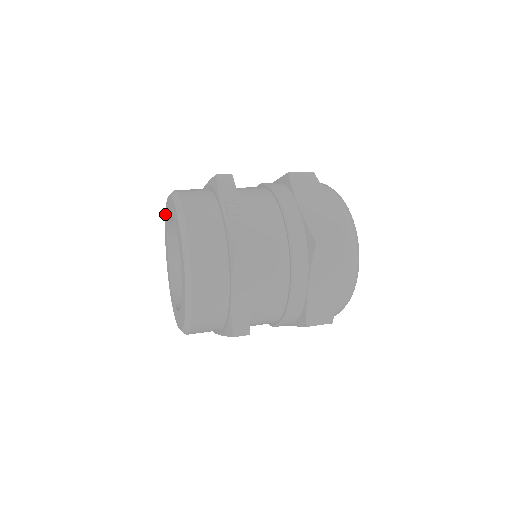
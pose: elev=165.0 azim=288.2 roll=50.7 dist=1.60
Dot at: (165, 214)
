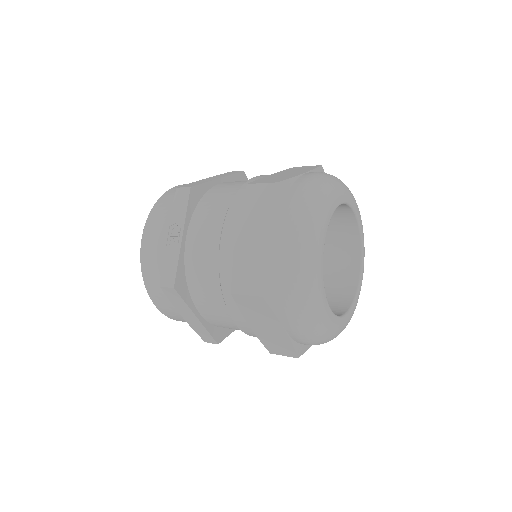
Dot at: occluded
